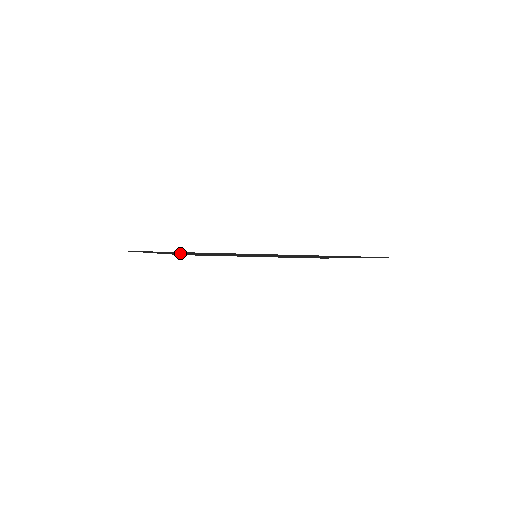
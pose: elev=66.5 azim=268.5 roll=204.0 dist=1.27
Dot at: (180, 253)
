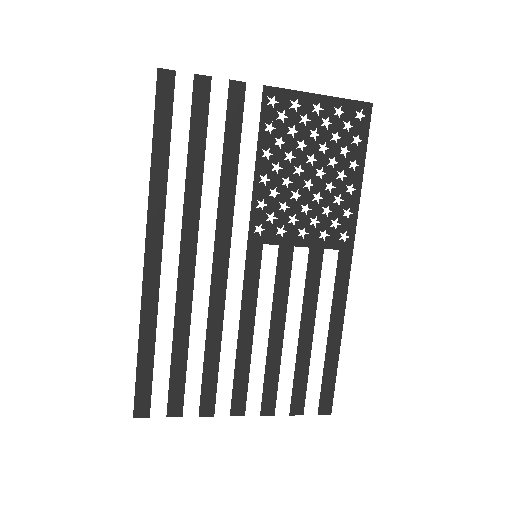
Dot at: (175, 326)
